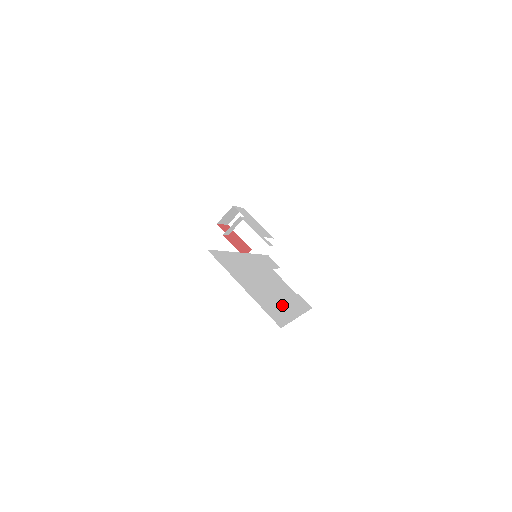
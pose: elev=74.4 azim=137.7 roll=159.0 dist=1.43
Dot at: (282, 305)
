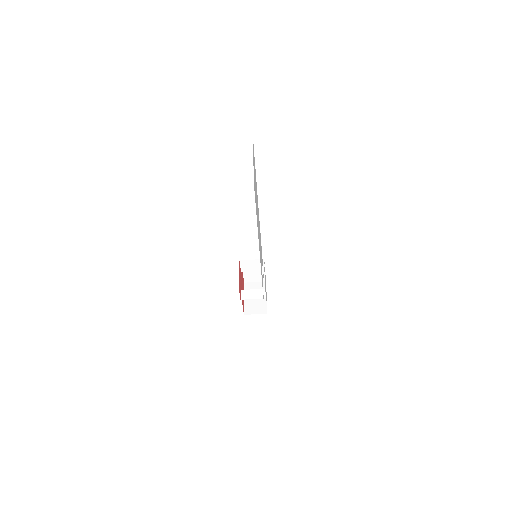
Dot at: occluded
